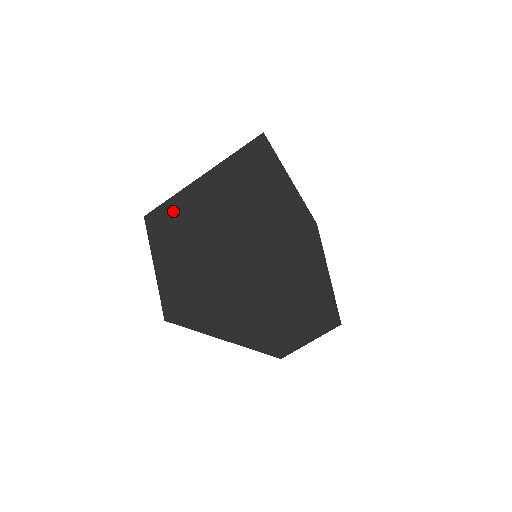
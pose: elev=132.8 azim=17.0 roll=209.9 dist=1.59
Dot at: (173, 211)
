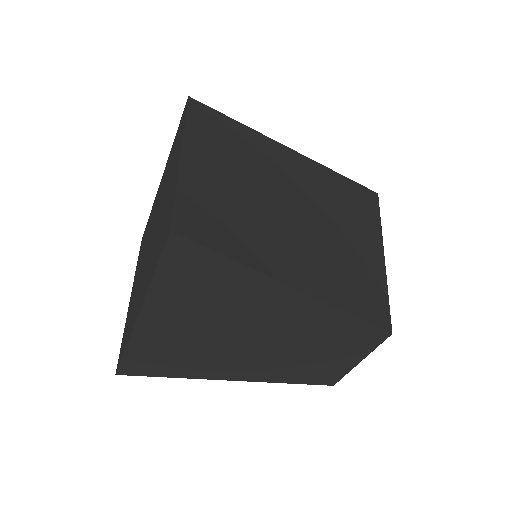
Dot at: (147, 230)
